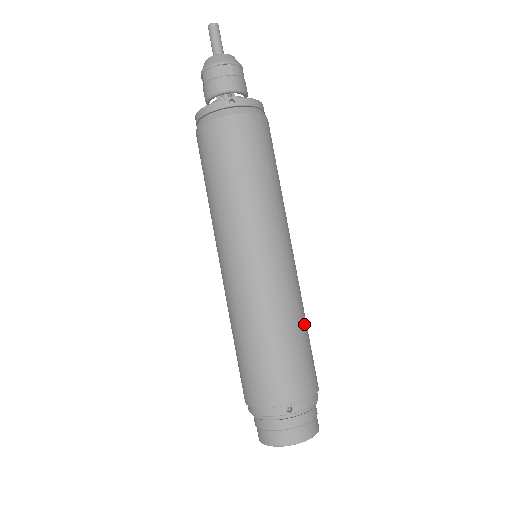
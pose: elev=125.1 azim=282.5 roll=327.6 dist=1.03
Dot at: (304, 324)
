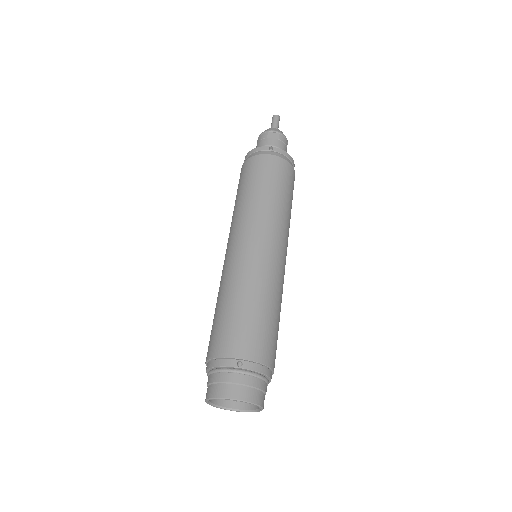
Dot at: (277, 309)
